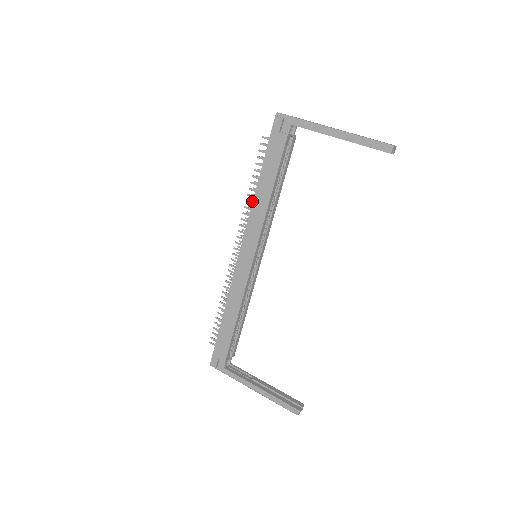
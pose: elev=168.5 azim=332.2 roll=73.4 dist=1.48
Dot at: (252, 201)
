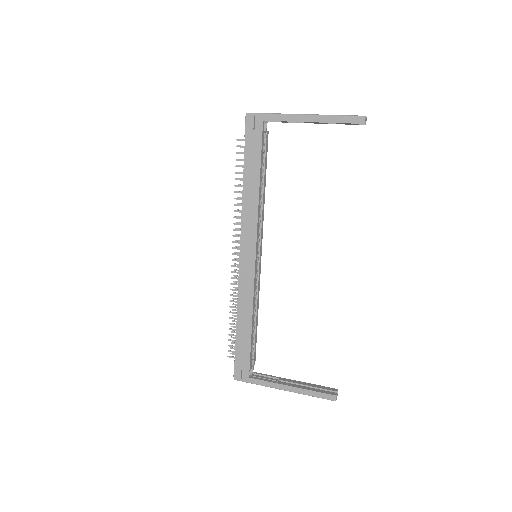
Dot at: occluded
